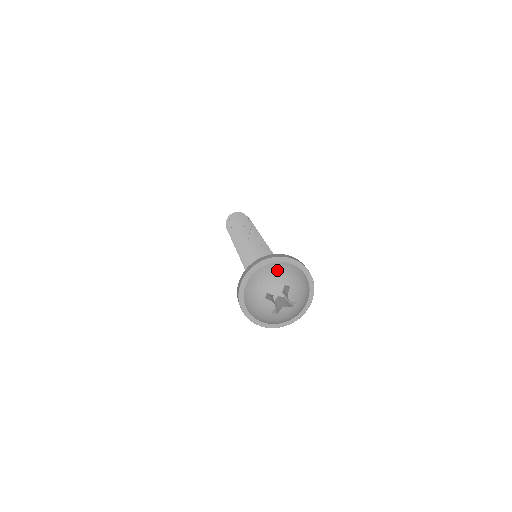
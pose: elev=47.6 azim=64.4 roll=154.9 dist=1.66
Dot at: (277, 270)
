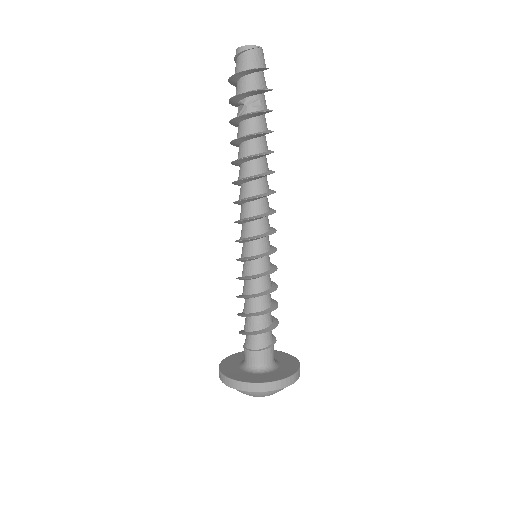
Dot at: occluded
